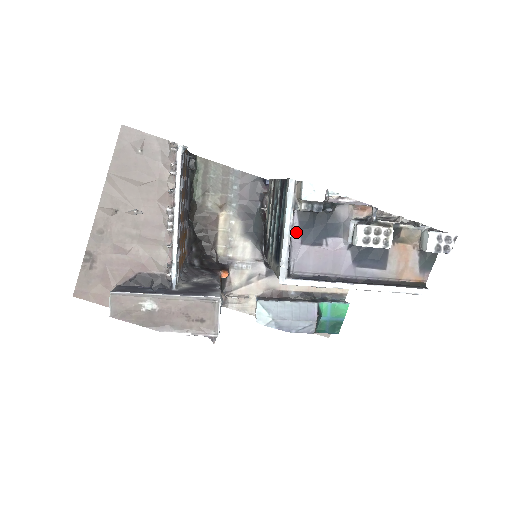
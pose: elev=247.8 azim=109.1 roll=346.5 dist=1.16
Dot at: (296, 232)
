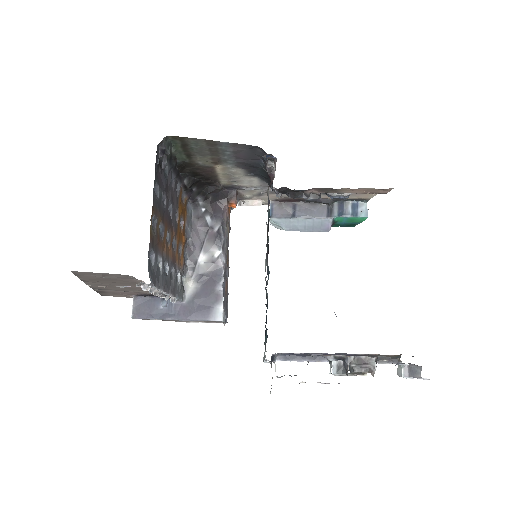
Dot at: occluded
